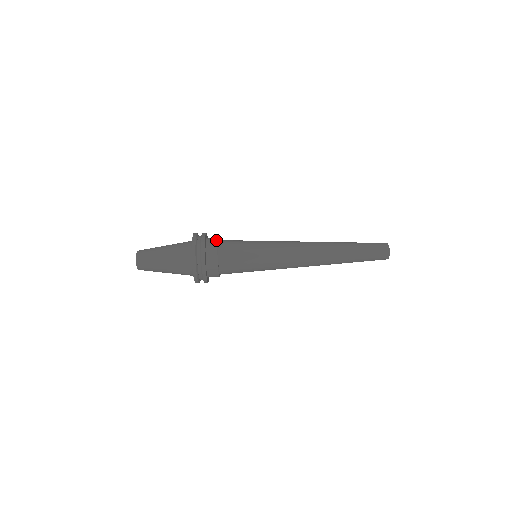
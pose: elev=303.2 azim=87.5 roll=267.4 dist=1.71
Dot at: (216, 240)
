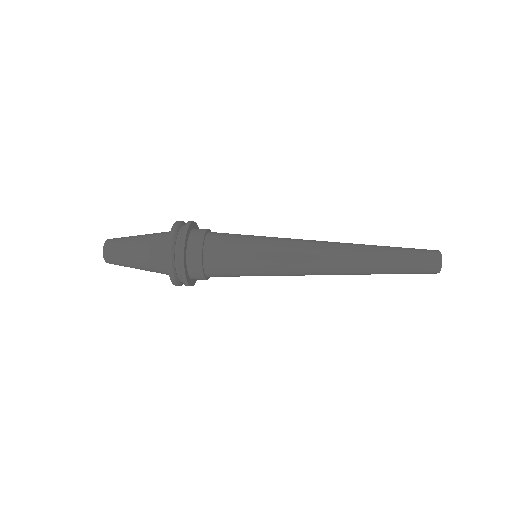
Dot at: (209, 230)
